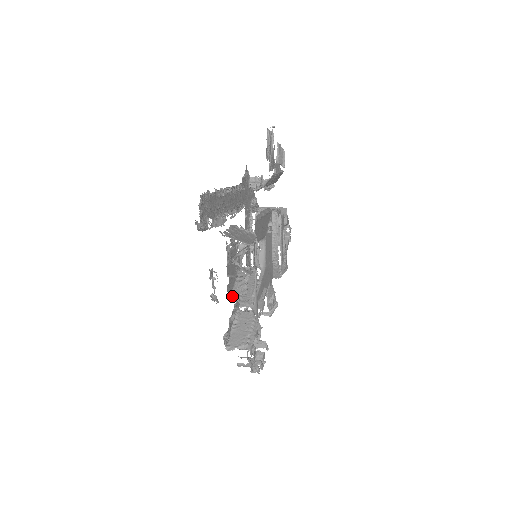
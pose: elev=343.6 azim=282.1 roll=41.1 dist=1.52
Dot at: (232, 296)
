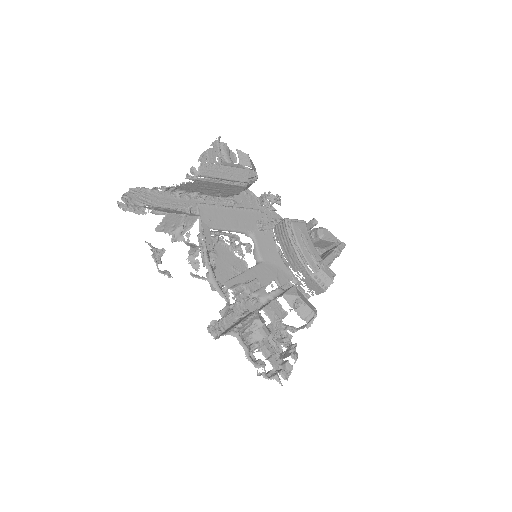
Dot at: occluded
